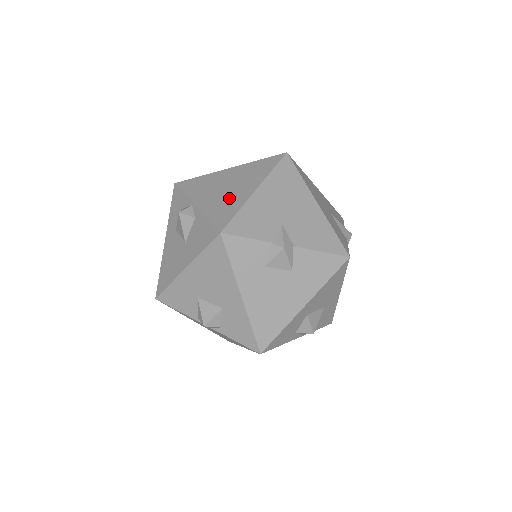
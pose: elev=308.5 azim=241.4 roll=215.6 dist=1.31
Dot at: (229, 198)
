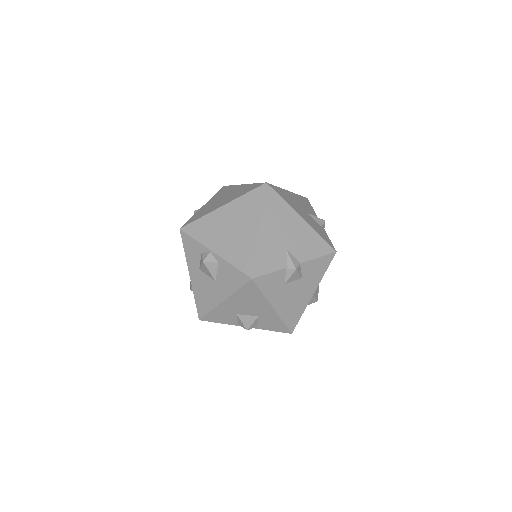
Dot at: (240, 241)
